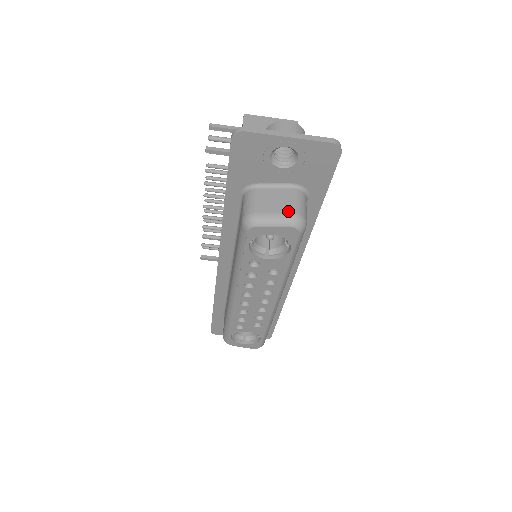
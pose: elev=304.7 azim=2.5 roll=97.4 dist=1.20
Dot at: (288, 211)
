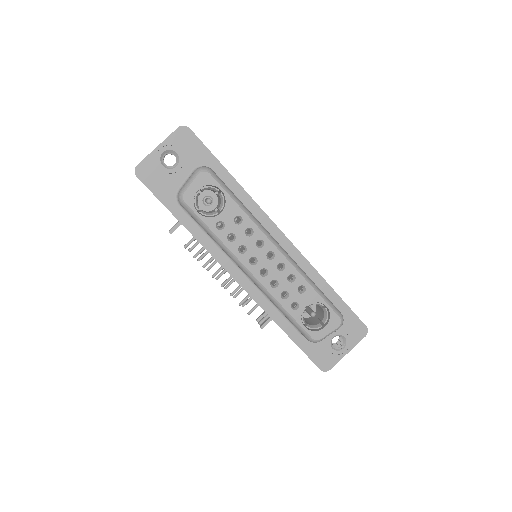
Dot at: (193, 172)
